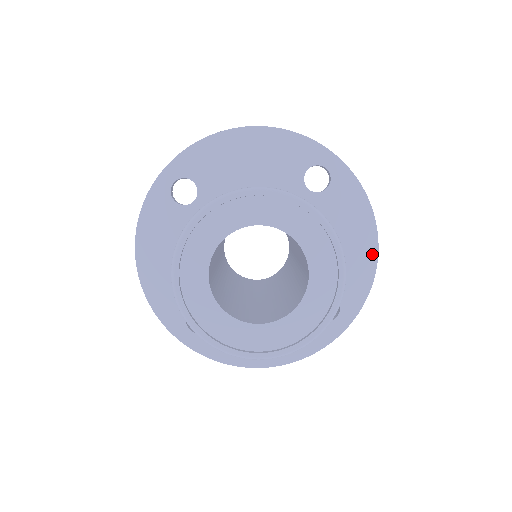
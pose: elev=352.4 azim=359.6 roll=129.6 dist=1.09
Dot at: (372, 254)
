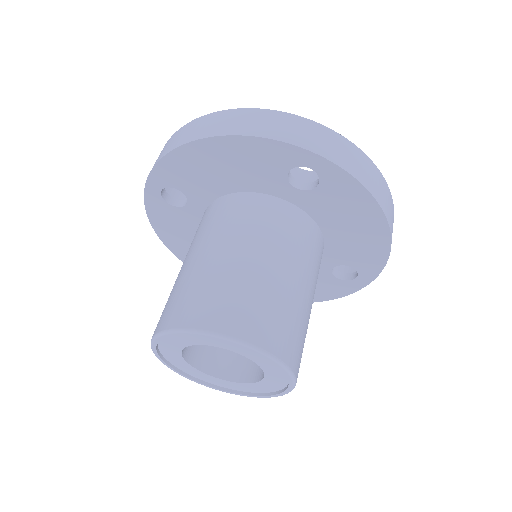
Dot at: (384, 237)
